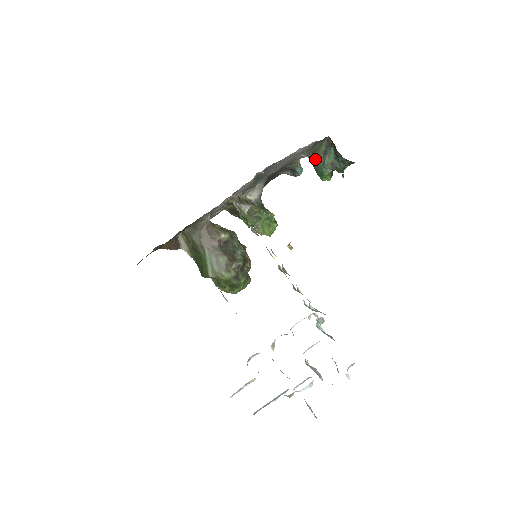
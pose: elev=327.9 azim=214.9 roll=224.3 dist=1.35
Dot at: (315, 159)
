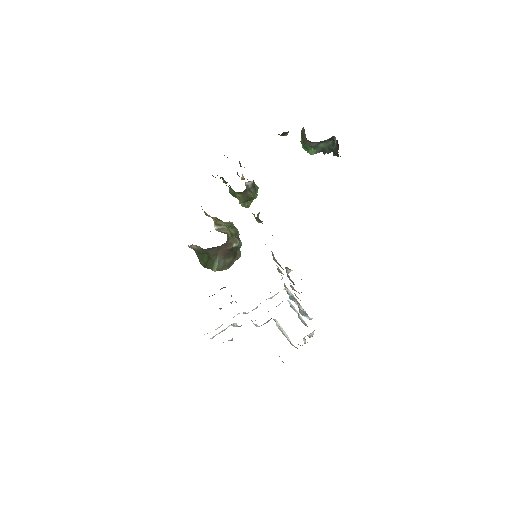
Dot at: (311, 142)
